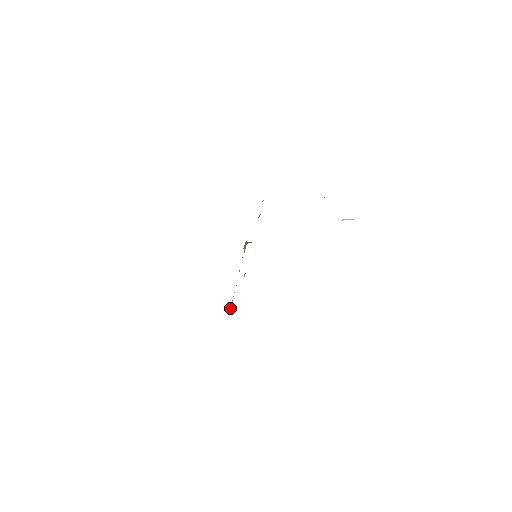
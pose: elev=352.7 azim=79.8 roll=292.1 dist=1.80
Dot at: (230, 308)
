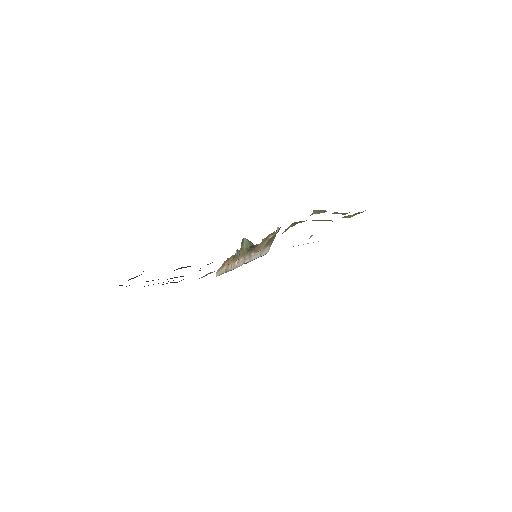
Dot at: (216, 273)
